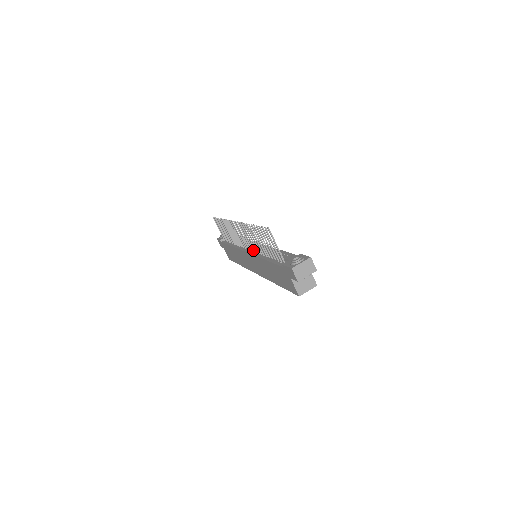
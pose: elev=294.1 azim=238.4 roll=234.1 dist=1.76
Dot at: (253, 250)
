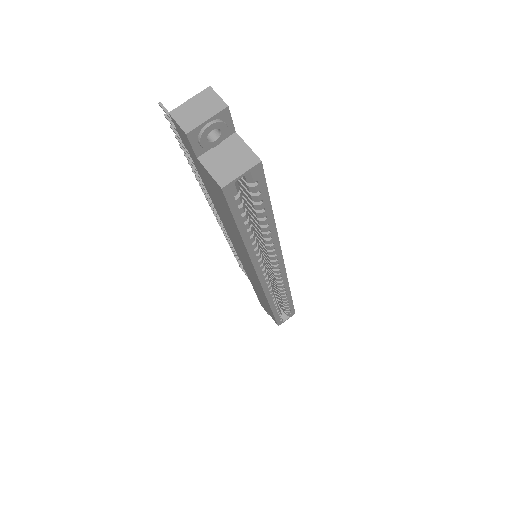
Dot at: occluded
